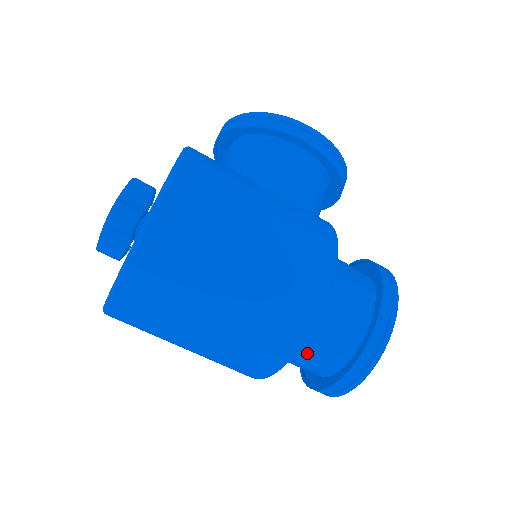
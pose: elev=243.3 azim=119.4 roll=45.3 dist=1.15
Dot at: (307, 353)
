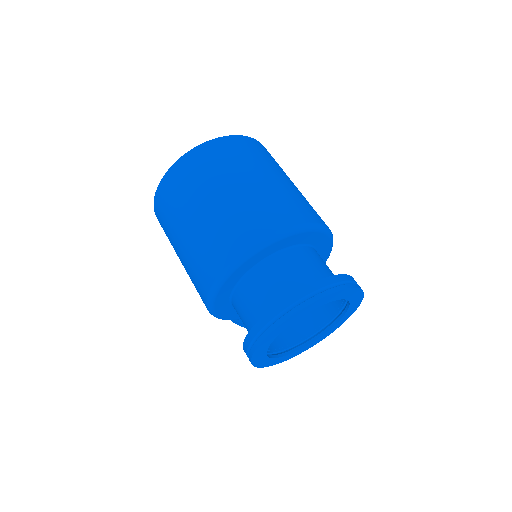
Dot at: (305, 260)
